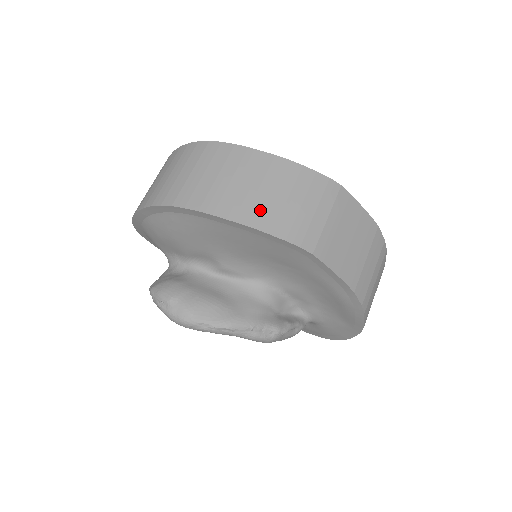
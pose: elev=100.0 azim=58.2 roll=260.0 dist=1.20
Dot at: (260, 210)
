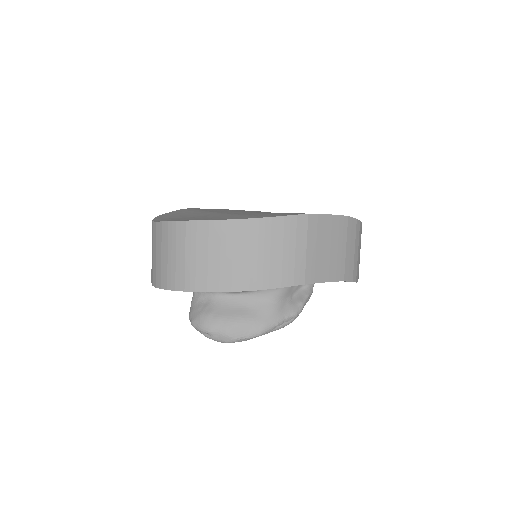
Dot at: (253, 274)
